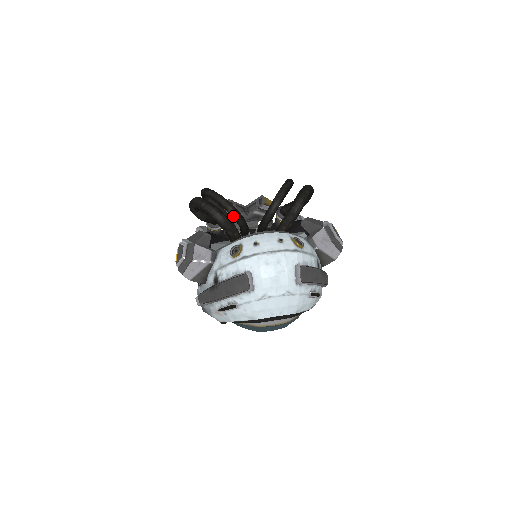
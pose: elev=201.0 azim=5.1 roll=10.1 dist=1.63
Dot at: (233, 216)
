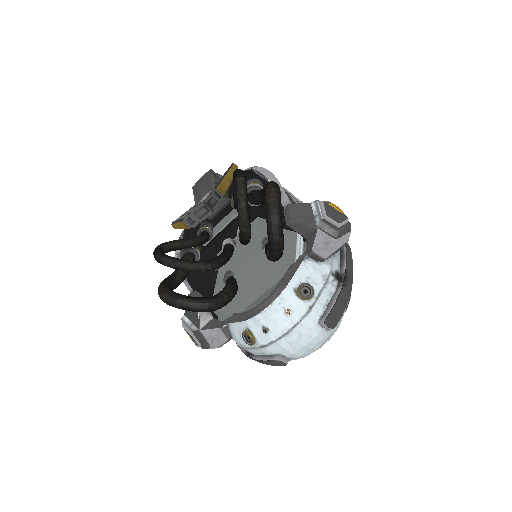
Dot at: occluded
